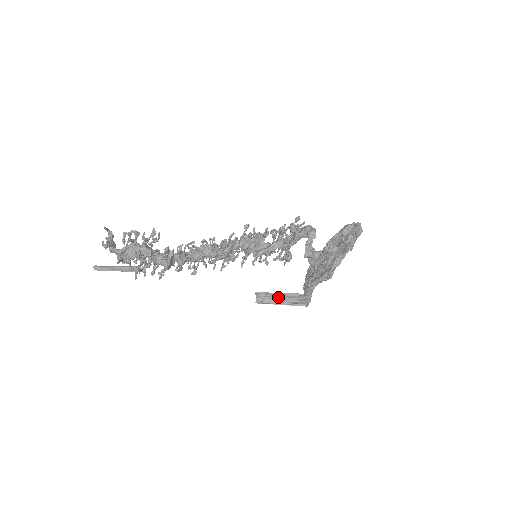
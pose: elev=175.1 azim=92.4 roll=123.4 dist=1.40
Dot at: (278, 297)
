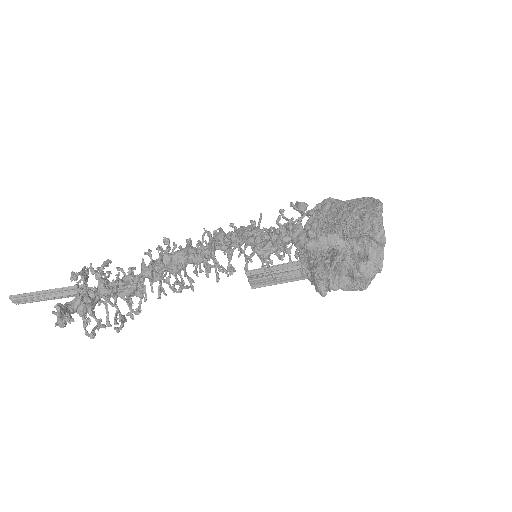
Dot at: occluded
